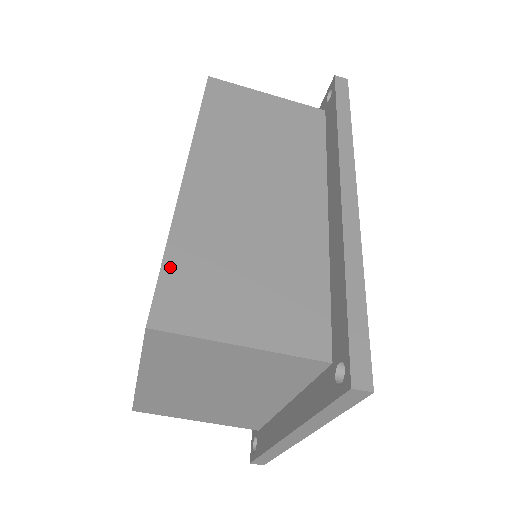
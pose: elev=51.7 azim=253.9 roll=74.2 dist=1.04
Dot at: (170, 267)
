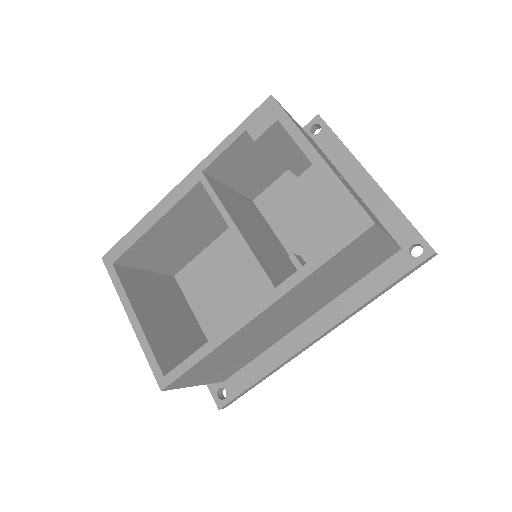
Dot at: (196, 366)
